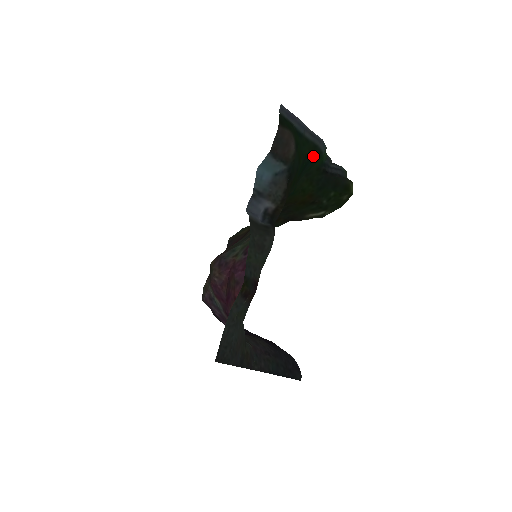
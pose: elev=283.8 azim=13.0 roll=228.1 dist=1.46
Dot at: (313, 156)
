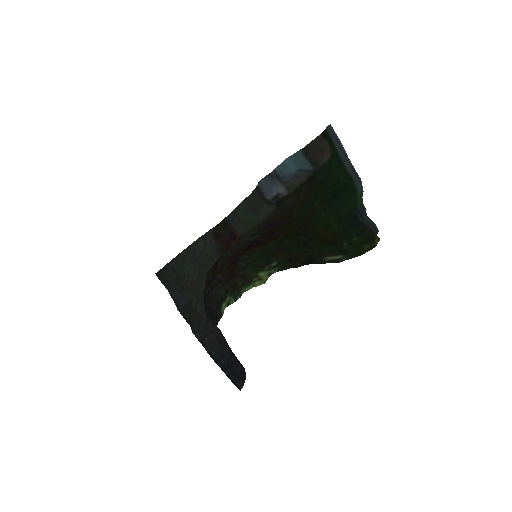
Dot at: (346, 188)
